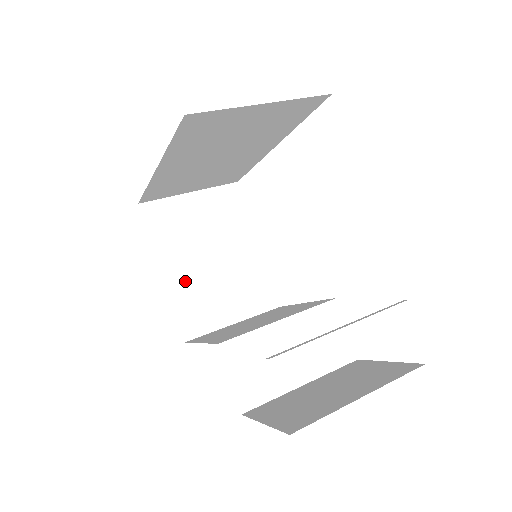
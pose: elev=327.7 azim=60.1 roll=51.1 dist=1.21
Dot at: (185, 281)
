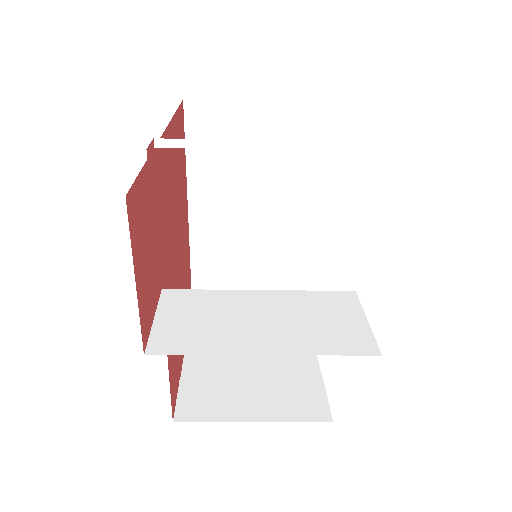
Dot at: (209, 366)
